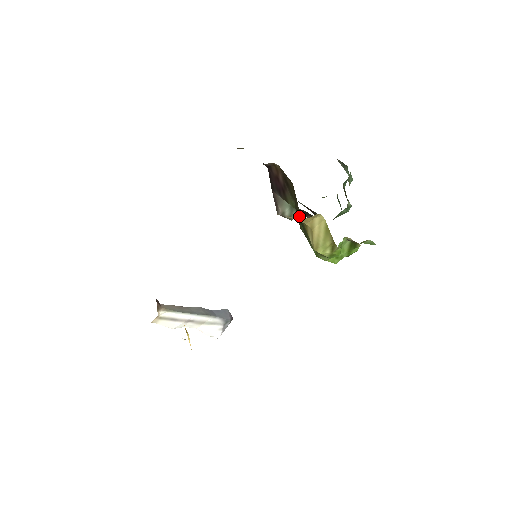
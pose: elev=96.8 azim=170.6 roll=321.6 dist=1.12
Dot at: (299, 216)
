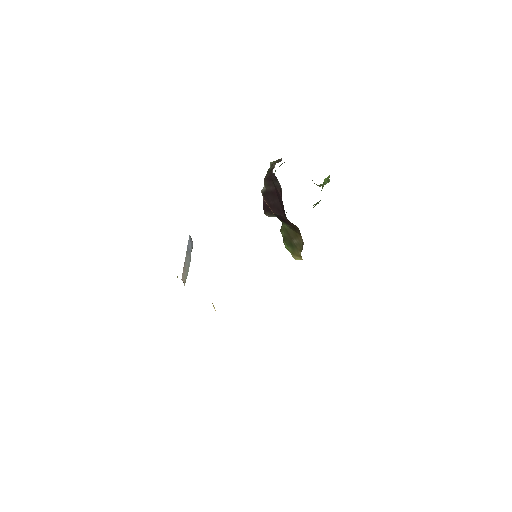
Dot at: (290, 239)
